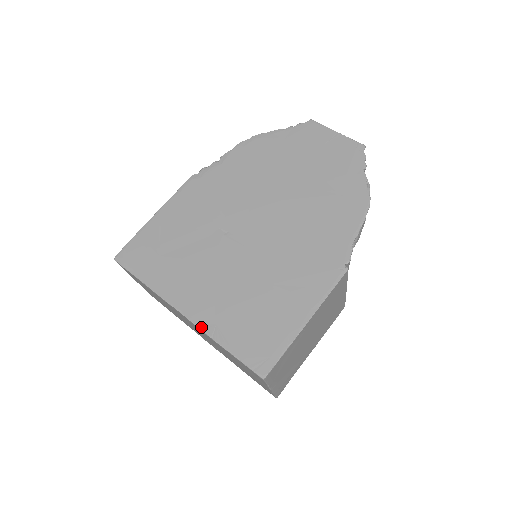
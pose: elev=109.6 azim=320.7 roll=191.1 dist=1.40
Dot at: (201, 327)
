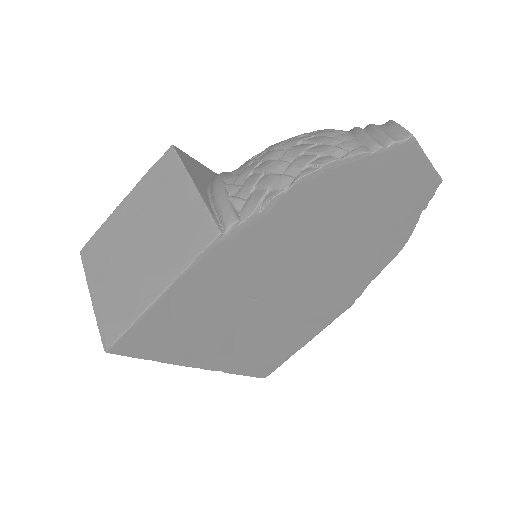
Dot at: occluded
